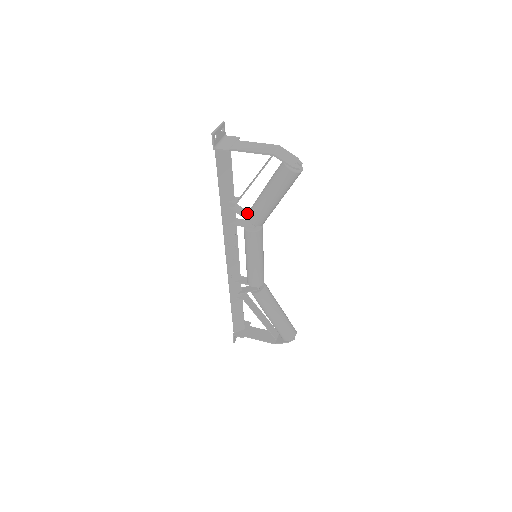
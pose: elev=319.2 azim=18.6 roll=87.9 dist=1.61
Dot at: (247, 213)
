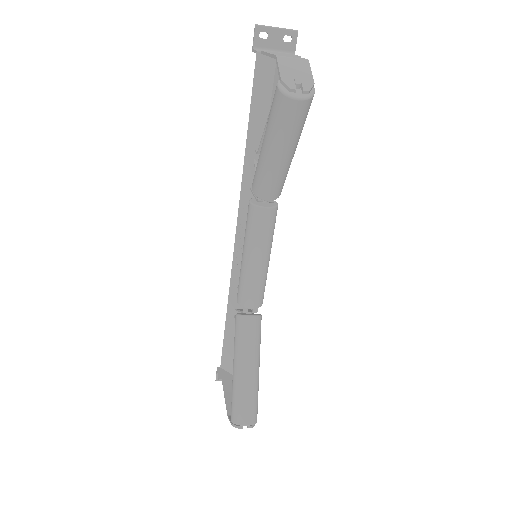
Dot at: occluded
